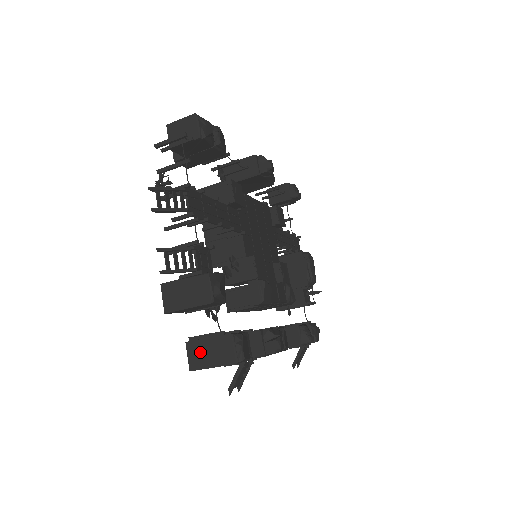
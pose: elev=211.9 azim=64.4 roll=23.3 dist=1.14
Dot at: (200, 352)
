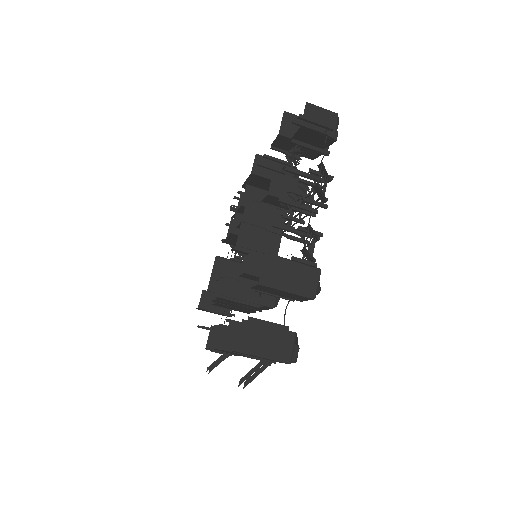
Dot at: (256, 336)
